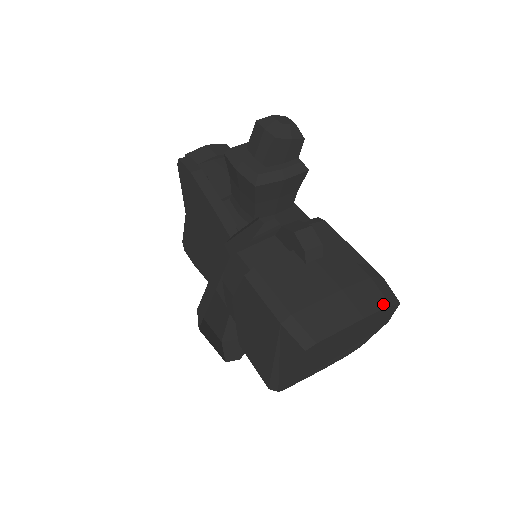
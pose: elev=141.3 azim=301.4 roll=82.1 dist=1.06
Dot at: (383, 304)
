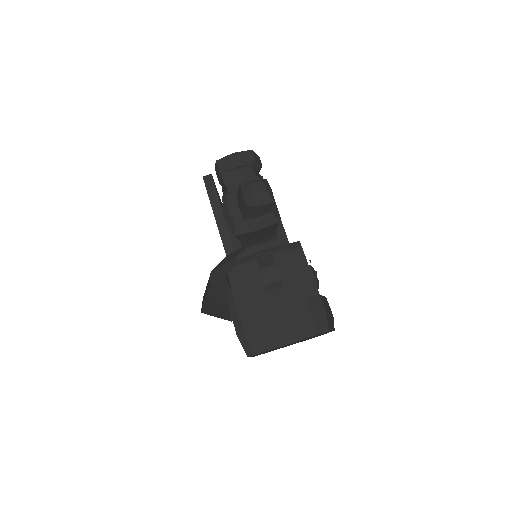
Dot at: (311, 333)
